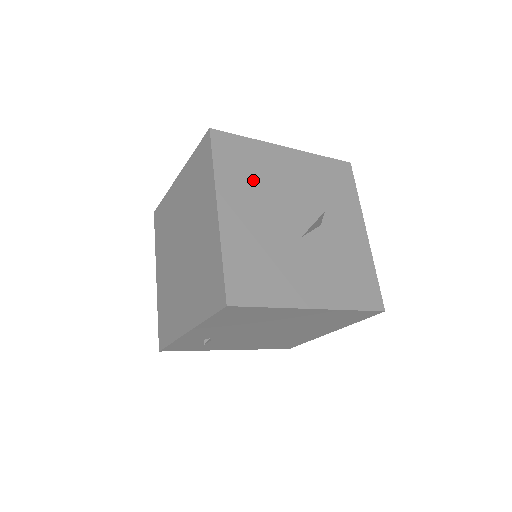
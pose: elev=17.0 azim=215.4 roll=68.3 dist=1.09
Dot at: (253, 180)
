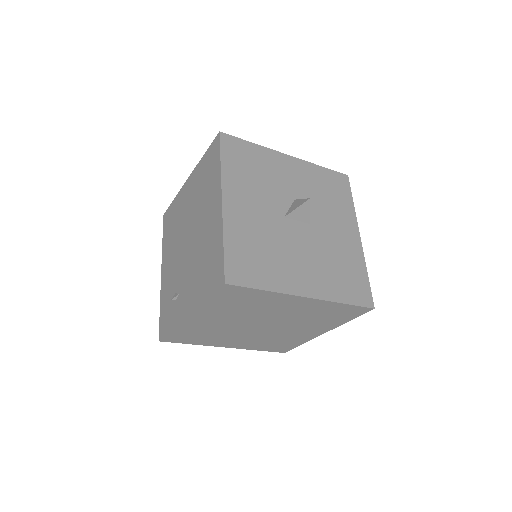
Dot at: (270, 253)
